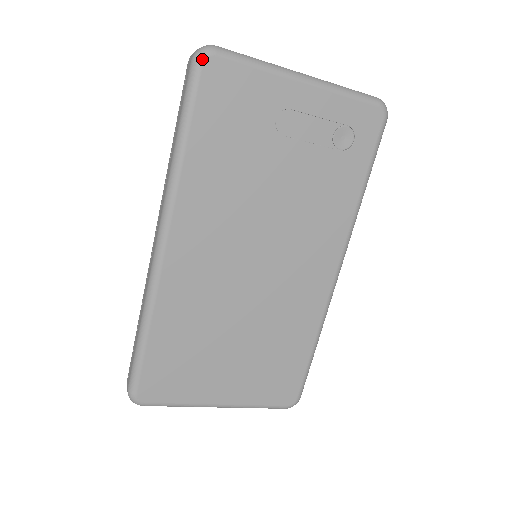
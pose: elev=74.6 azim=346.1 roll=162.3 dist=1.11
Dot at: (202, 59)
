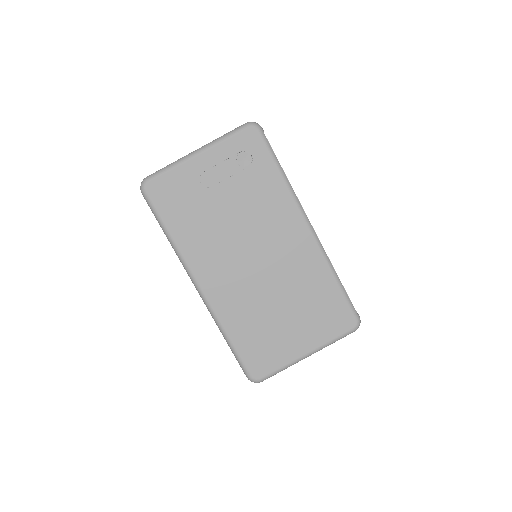
Dot at: (144, 189)
